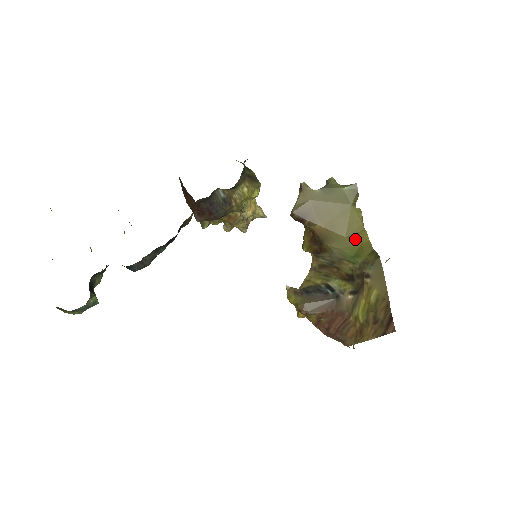
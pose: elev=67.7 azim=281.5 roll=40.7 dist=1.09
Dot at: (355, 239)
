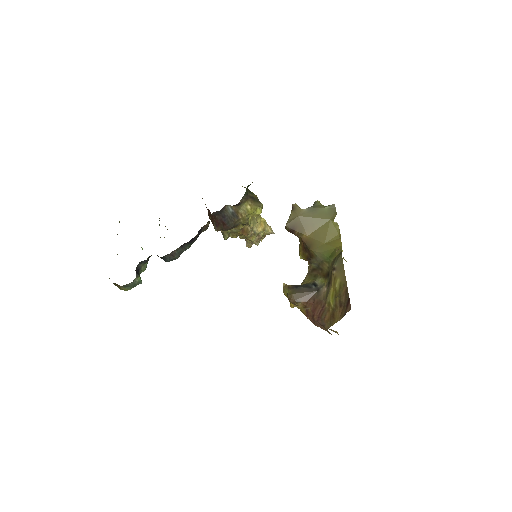
Dot at: (331, 245)
